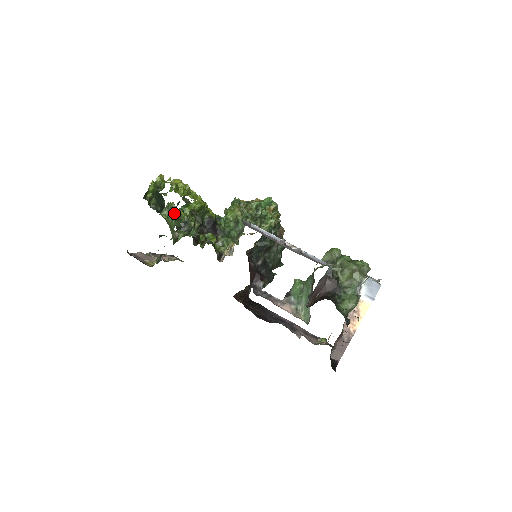
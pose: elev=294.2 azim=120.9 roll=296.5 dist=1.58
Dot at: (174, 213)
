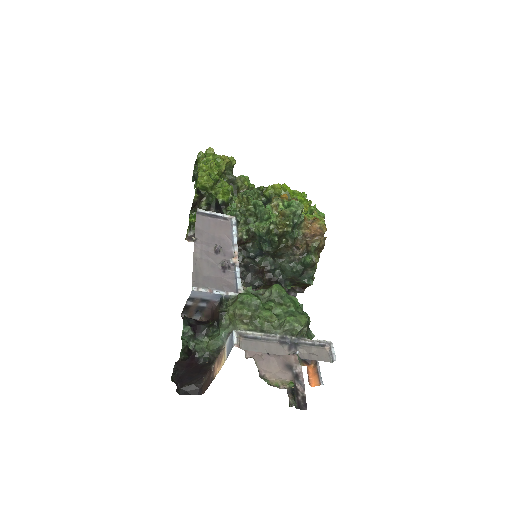
Dot at: occluded
